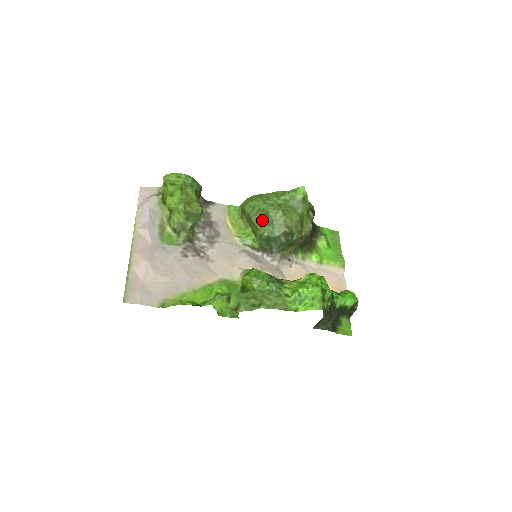
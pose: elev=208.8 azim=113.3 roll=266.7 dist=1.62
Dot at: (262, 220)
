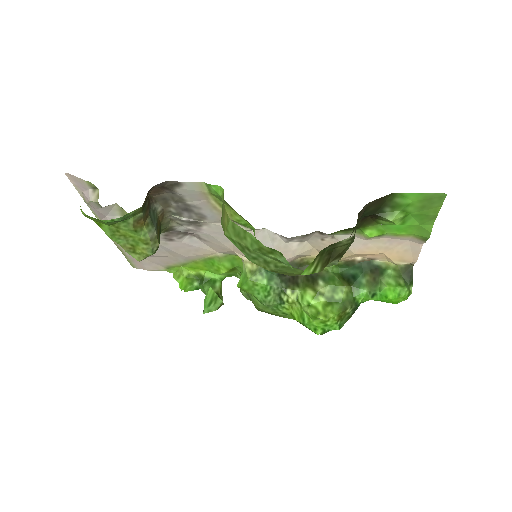
Dot at: occluded
